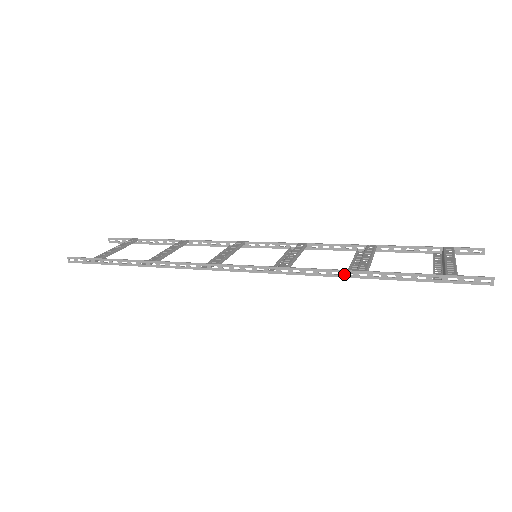
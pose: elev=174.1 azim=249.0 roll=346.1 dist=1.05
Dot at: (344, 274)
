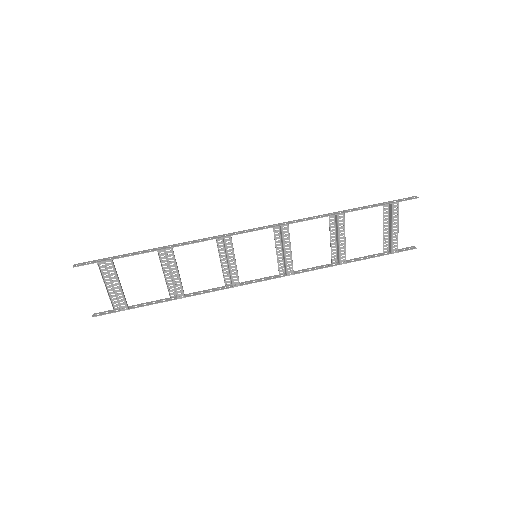
Dot at: (331, 265)
